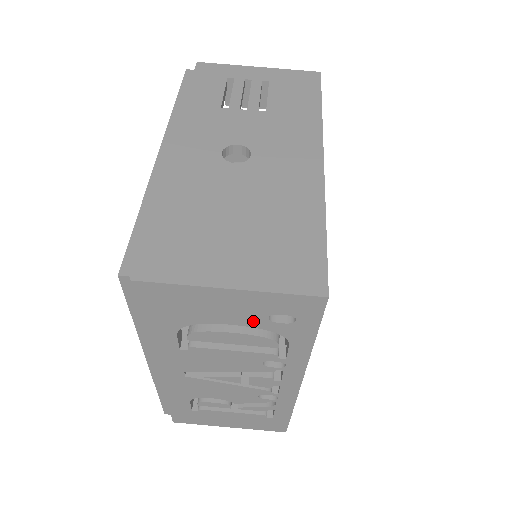
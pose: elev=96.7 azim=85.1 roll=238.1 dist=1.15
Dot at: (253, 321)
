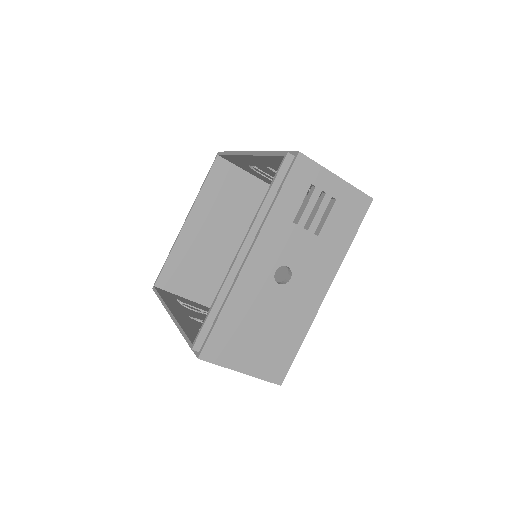
Dot at: occluded
